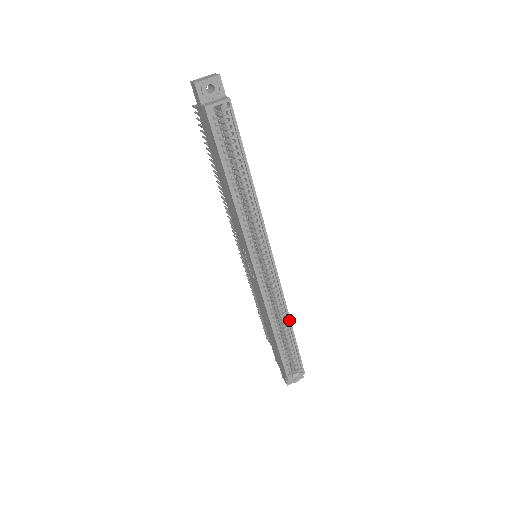
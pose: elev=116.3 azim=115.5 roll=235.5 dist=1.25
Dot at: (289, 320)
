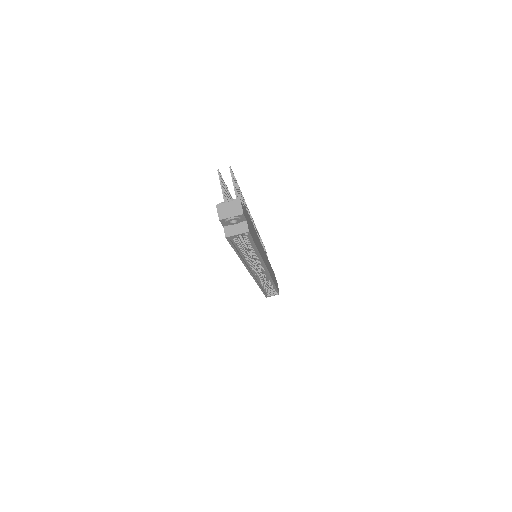
Dot at: (273, 284)
